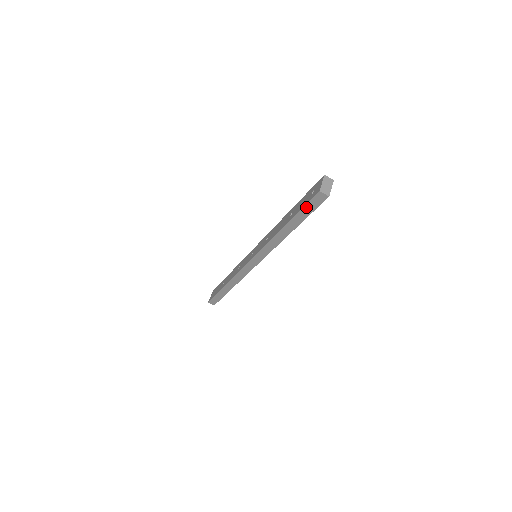
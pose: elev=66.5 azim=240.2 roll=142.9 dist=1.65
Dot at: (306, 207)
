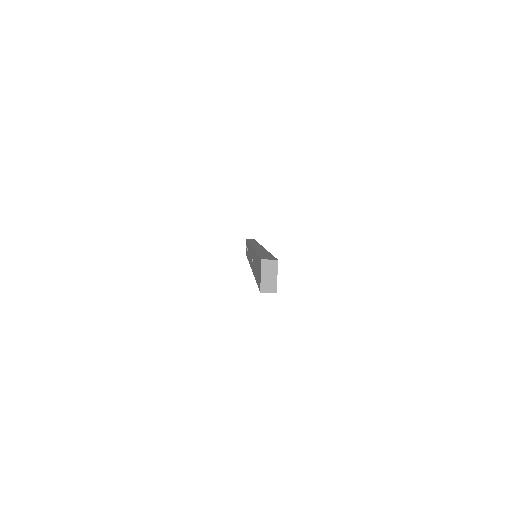
Dot at: occluded
